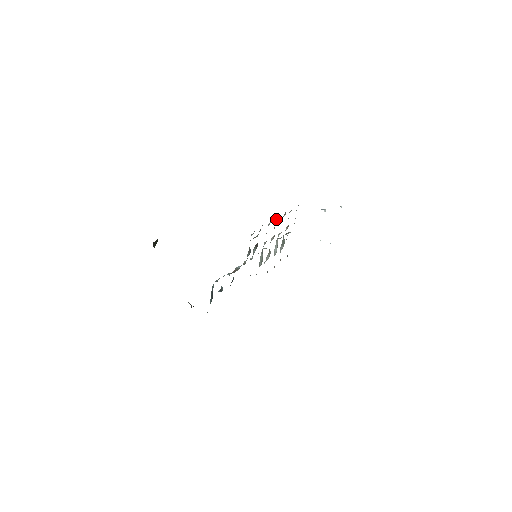
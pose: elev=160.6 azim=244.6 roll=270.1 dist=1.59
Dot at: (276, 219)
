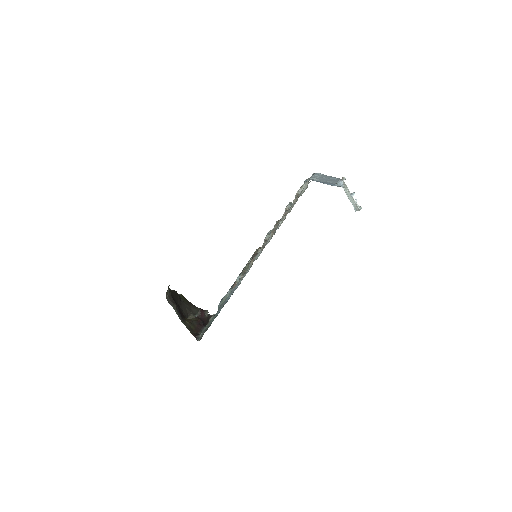
Dot at: (270, 235)
